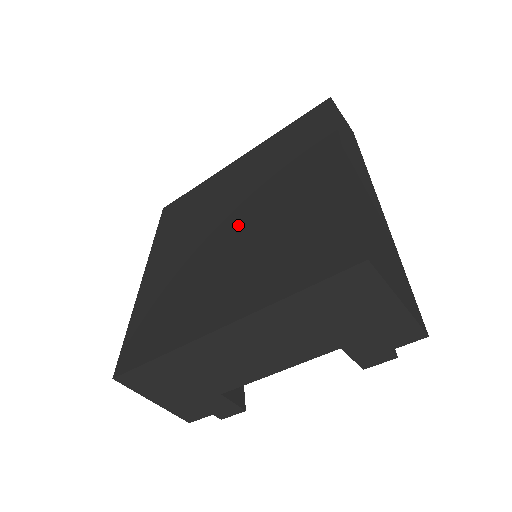
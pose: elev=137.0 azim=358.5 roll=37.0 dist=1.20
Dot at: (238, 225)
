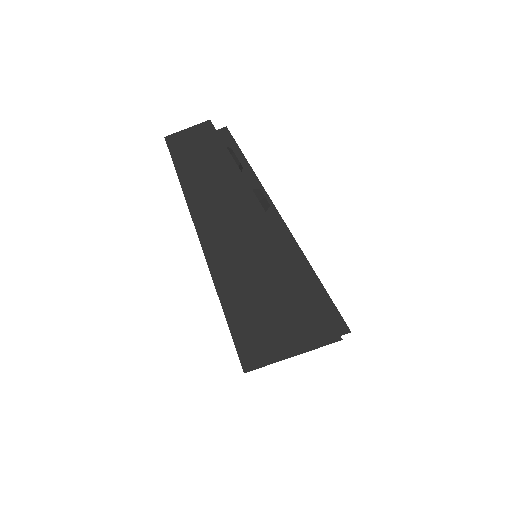
Dot at: occluded
